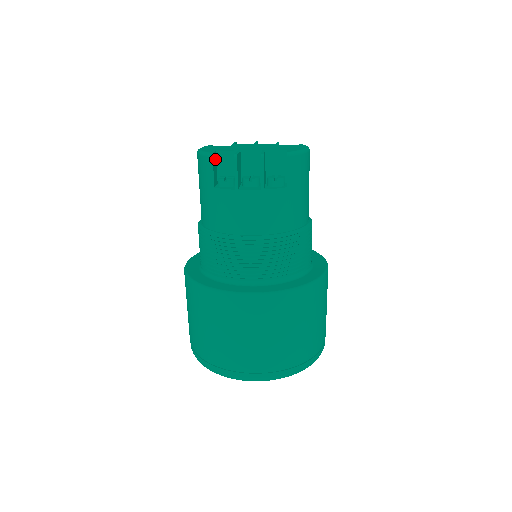
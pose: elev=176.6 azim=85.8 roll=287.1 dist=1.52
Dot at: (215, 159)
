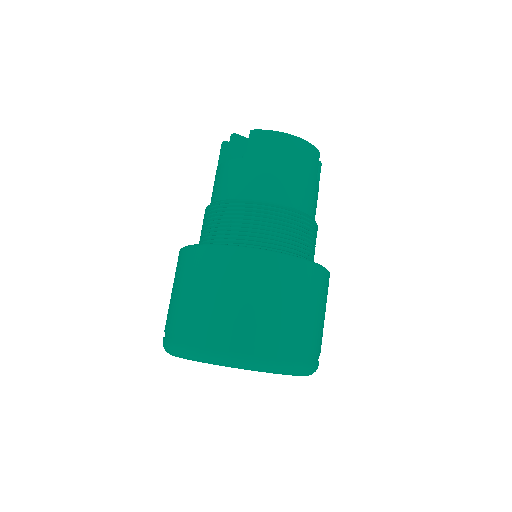
Dot at: occluded
